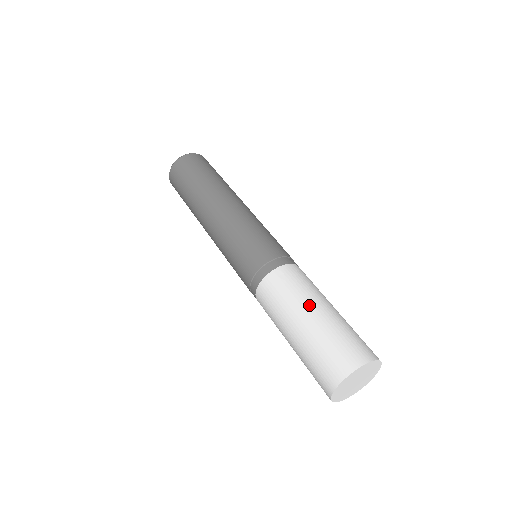
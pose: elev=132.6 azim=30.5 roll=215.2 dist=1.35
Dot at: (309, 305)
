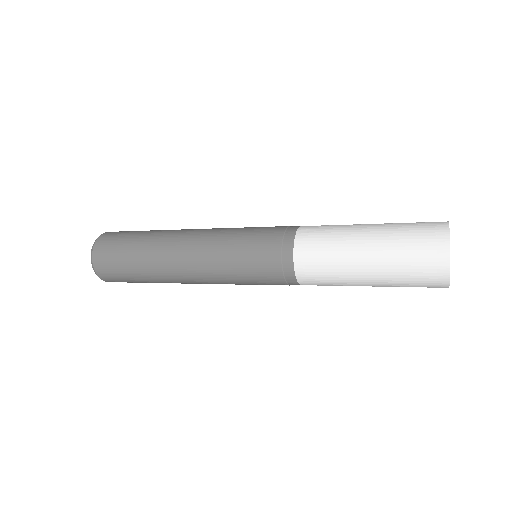
Dot at: (357, 228)
